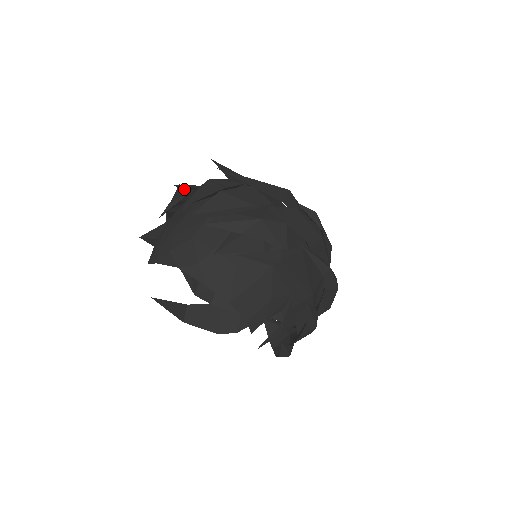
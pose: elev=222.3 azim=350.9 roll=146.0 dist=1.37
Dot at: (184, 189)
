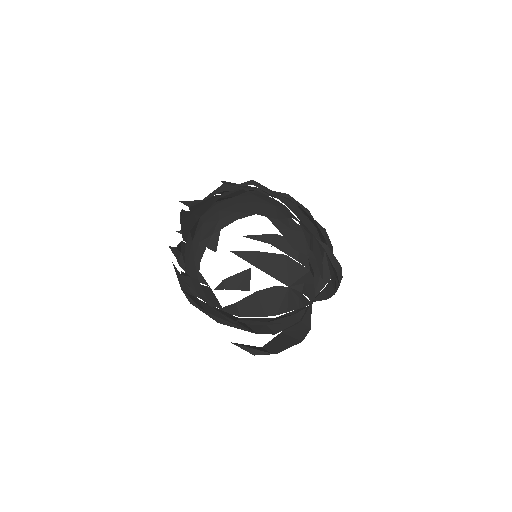
Dot at: occluded
